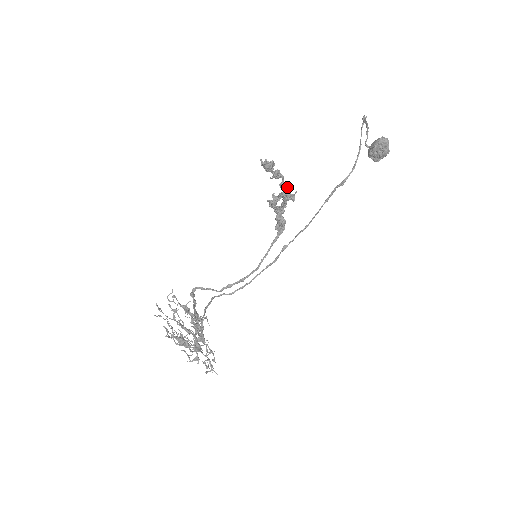
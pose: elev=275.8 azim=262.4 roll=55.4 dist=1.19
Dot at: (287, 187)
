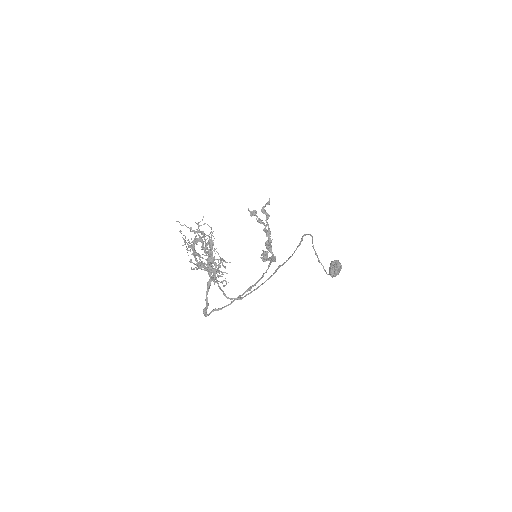
Dot at: occluded
